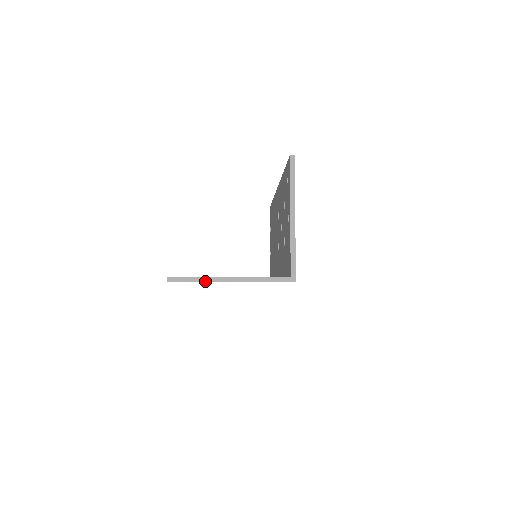
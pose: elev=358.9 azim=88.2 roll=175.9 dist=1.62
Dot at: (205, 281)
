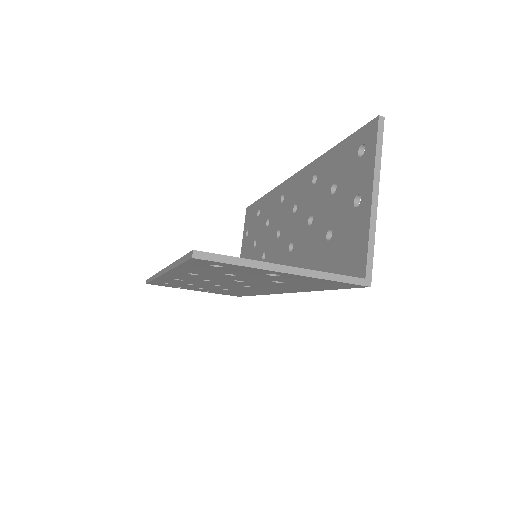
Dot at: (250, 266)
